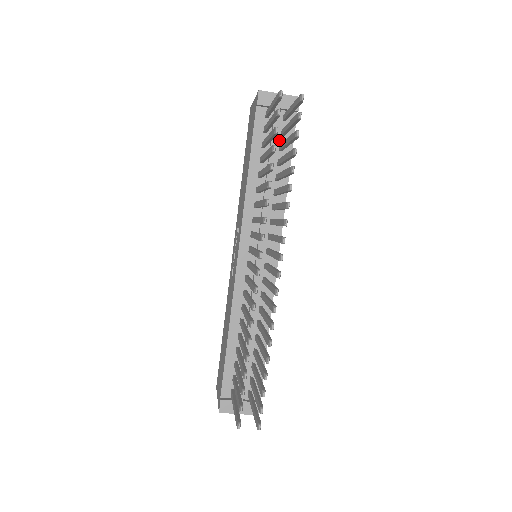
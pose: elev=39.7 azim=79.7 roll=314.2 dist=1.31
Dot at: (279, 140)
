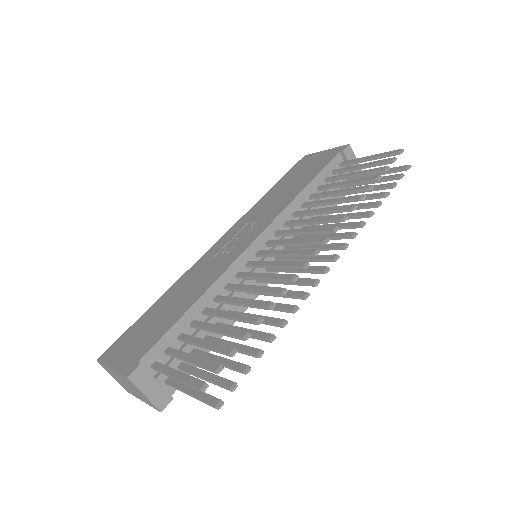
Dot at: (336, 188)
